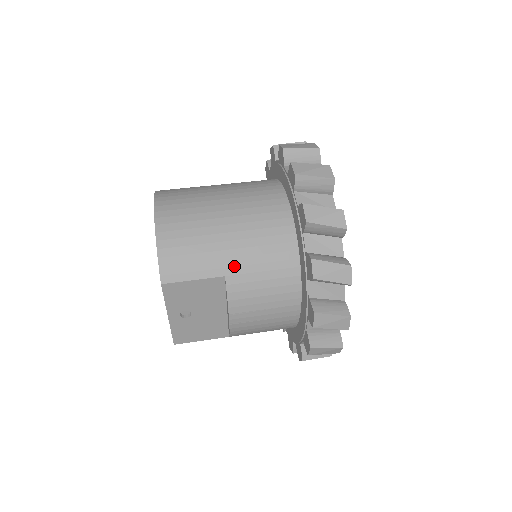
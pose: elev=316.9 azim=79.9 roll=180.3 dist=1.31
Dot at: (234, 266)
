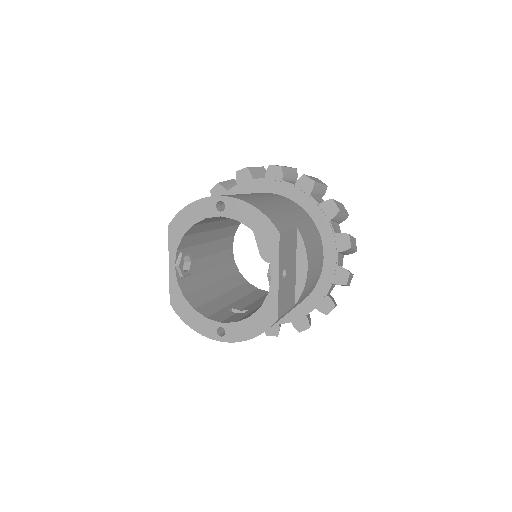
Dot at: (296, 221)
